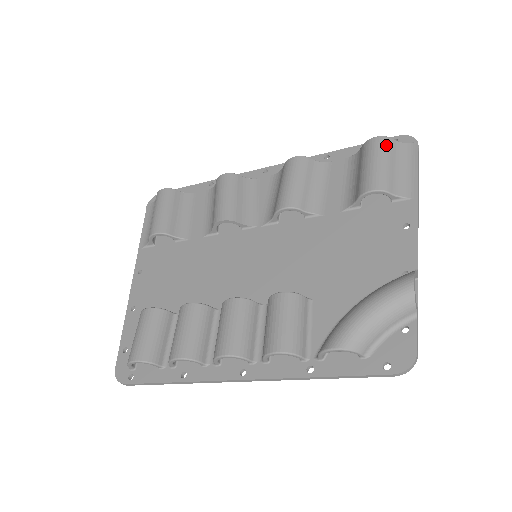
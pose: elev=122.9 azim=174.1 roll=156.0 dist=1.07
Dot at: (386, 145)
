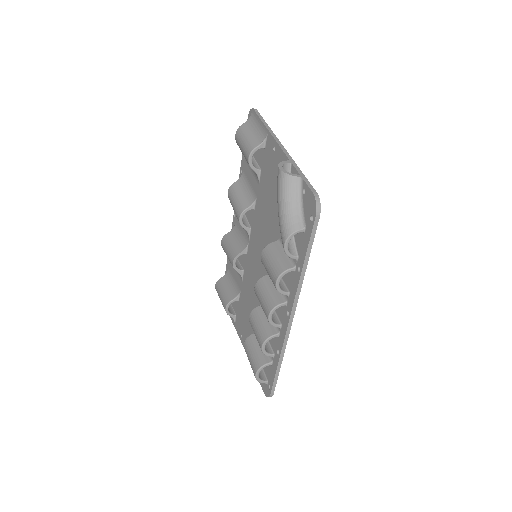
Dot at: (240, 131)
